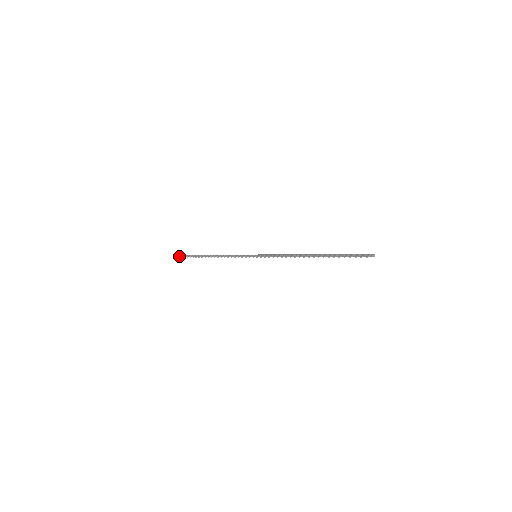
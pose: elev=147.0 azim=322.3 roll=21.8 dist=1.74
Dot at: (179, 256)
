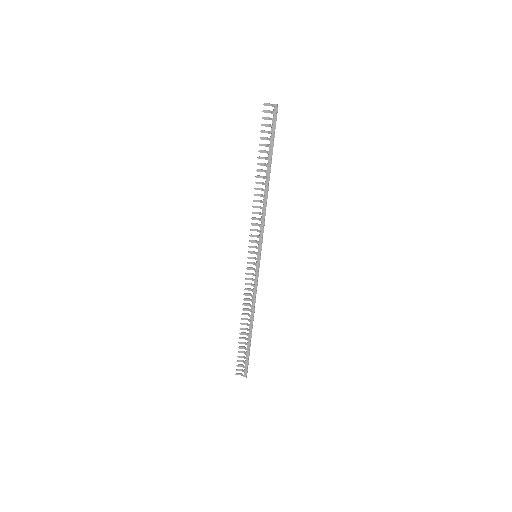
Dot at: (238, 366)
